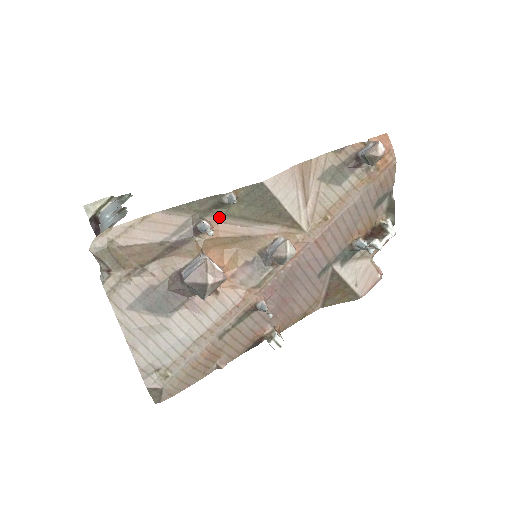
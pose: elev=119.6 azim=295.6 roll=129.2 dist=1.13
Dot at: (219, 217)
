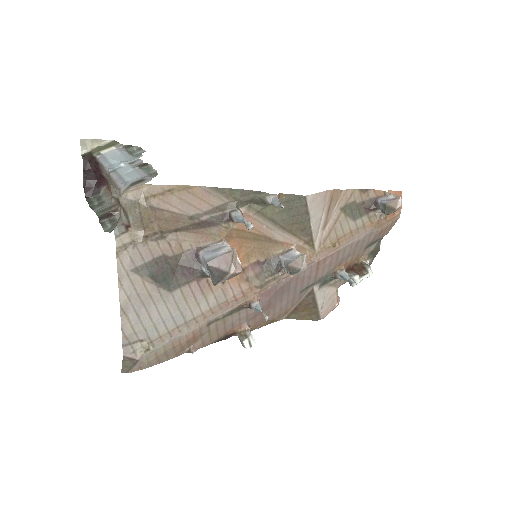
Dot at: (252, 212)
